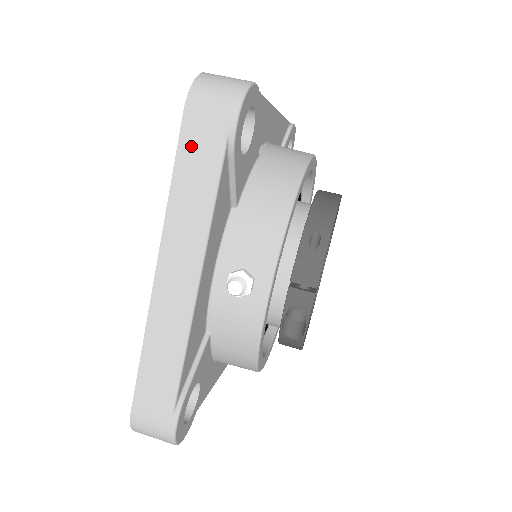
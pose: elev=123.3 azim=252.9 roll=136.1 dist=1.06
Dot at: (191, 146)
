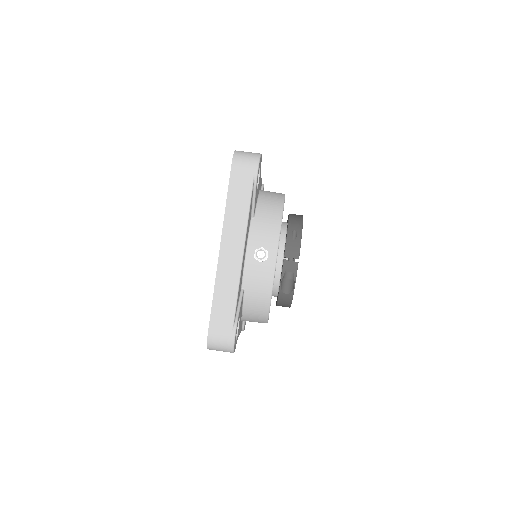
Dot at: (236, 183)
